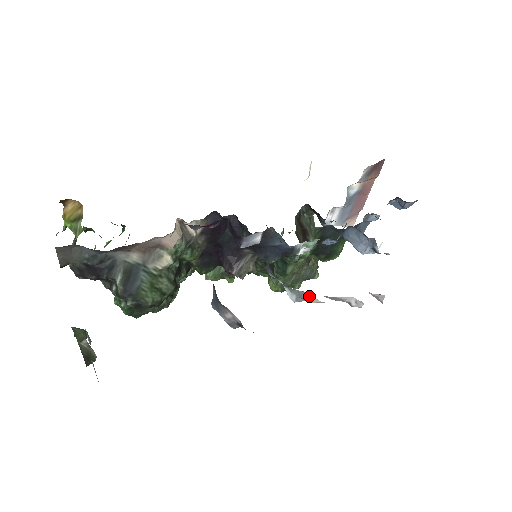
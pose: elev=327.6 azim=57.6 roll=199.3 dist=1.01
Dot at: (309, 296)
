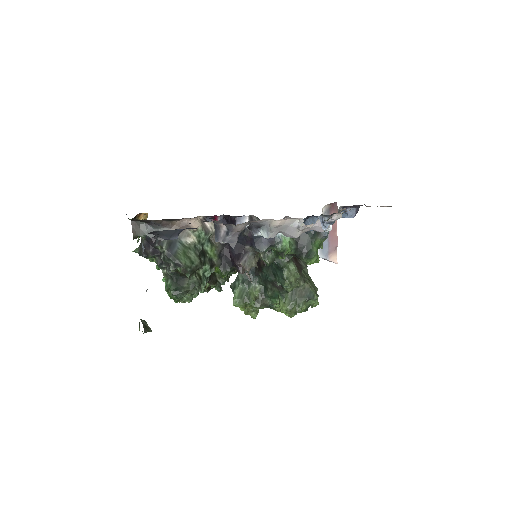
Dot at: (271, 222)
